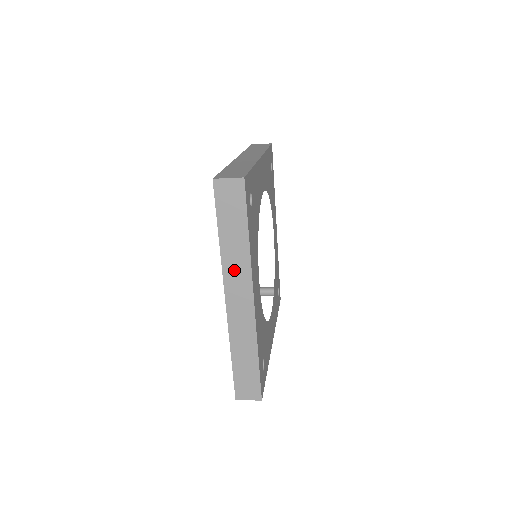
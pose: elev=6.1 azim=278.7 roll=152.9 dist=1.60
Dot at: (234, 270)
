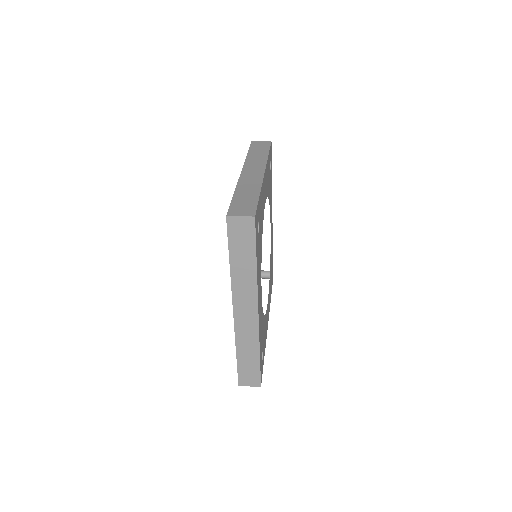
Dot at: (242, 289)
